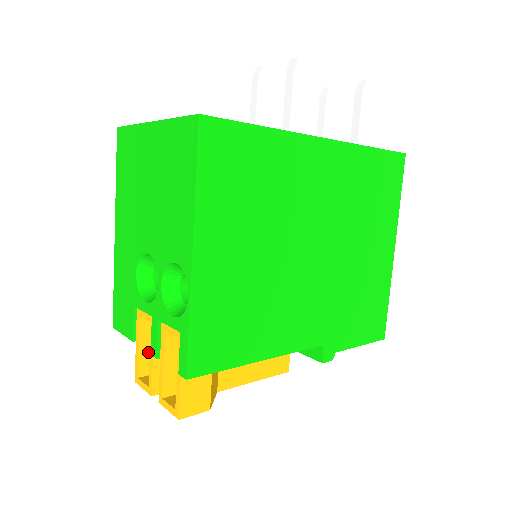
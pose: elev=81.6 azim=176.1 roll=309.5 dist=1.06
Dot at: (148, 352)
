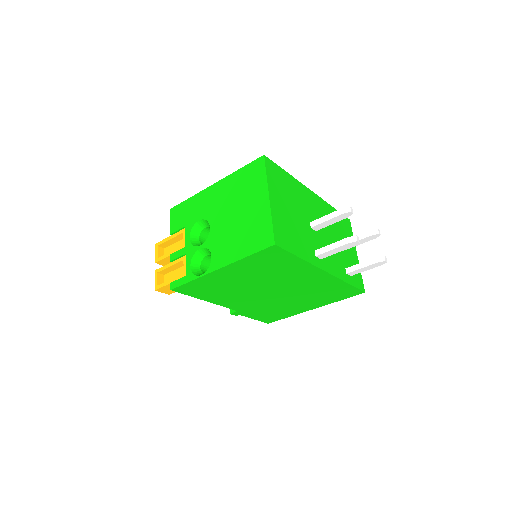
Dot at: (172, 243)
